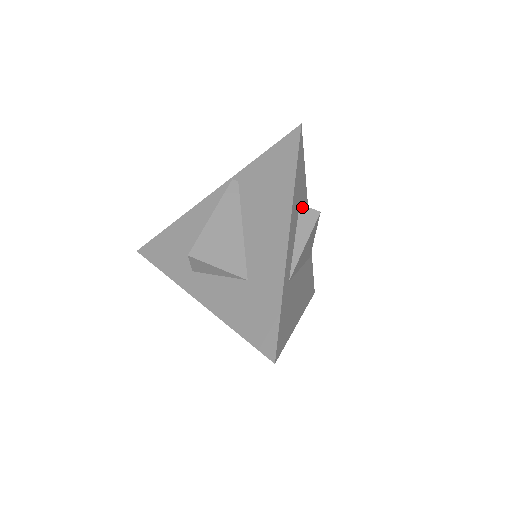
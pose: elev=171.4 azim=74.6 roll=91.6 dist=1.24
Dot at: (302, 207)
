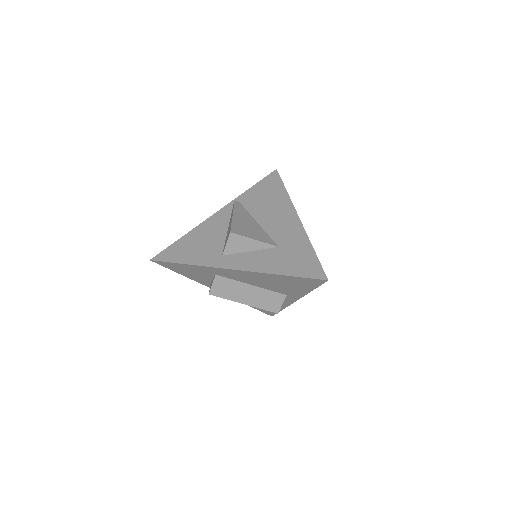
Dot at: occluded
